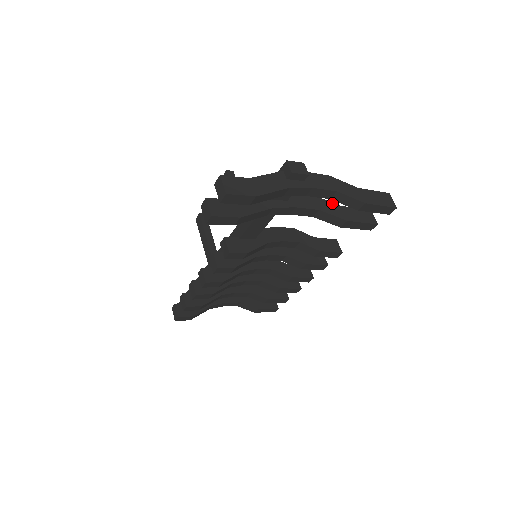
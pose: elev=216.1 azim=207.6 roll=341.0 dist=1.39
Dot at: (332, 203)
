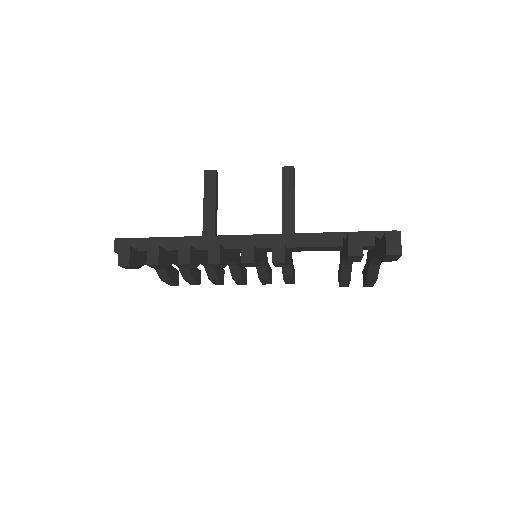
Dot at: occluded
